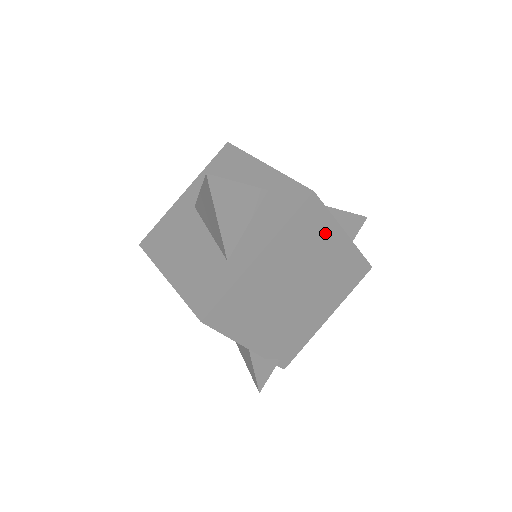
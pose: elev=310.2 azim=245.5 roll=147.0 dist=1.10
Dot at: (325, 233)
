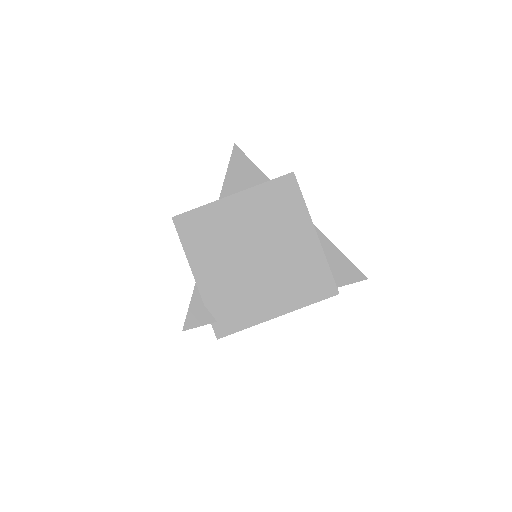
Dot at: (295, 217)
